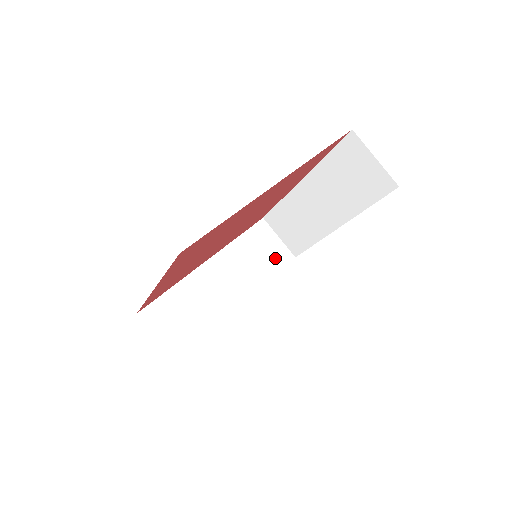
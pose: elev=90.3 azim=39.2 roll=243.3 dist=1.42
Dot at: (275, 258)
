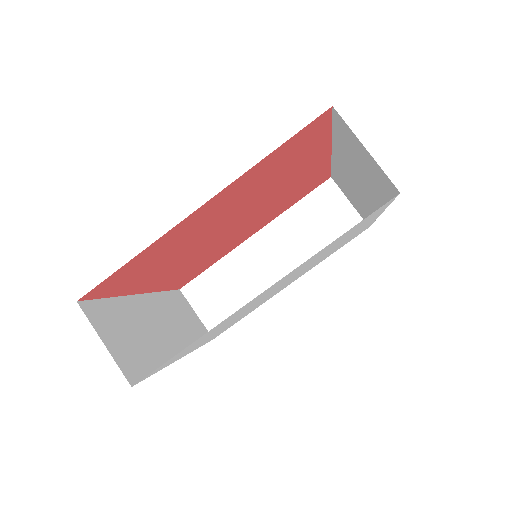
Dot at: (198, 330)
